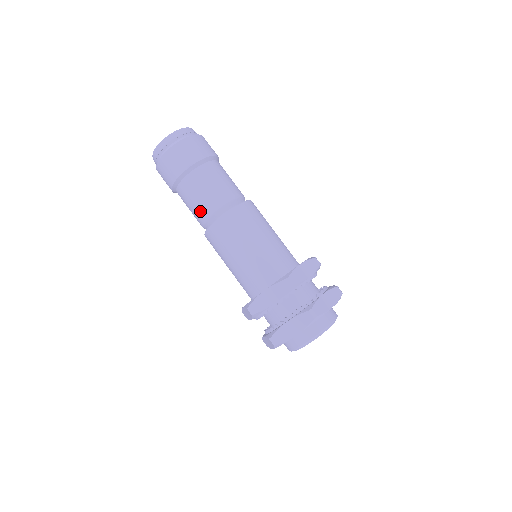
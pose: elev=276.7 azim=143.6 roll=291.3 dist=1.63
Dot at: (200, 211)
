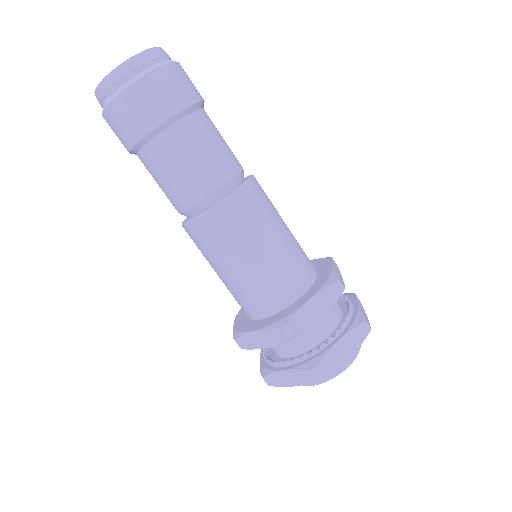
Dot at: (197, 181)
